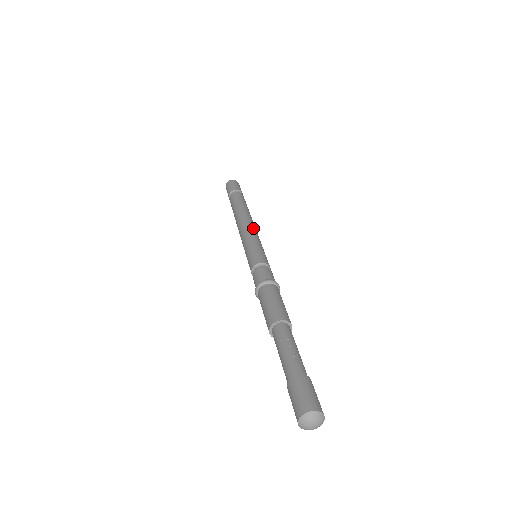
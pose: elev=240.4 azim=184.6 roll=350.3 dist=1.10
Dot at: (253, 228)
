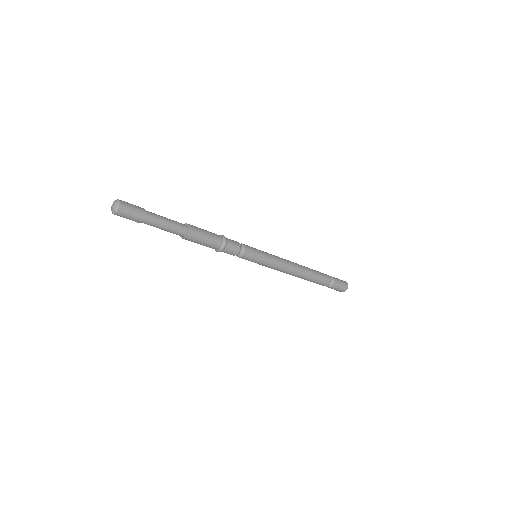
Dot at: (282, 258)
